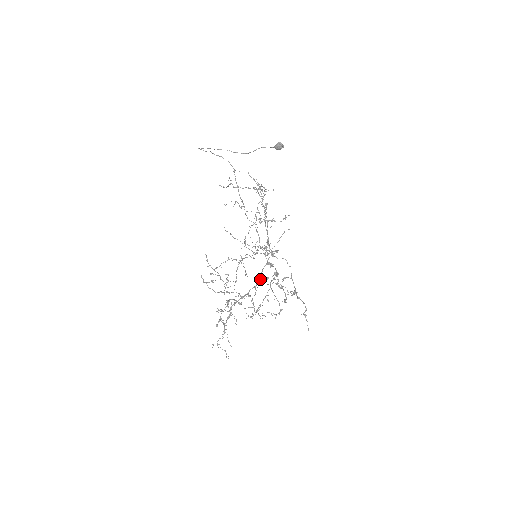
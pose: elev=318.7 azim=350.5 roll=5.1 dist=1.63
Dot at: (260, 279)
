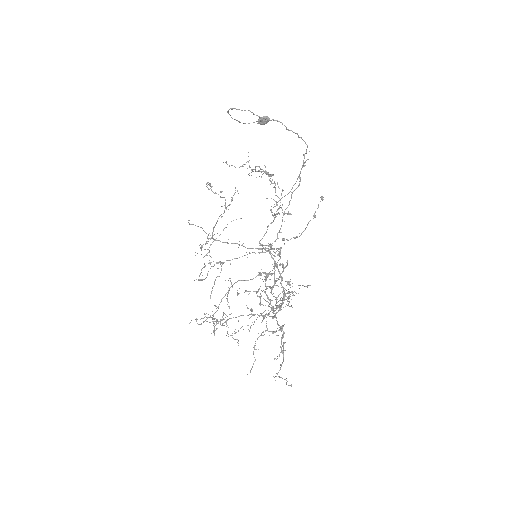
Dot at: (281, 284)
